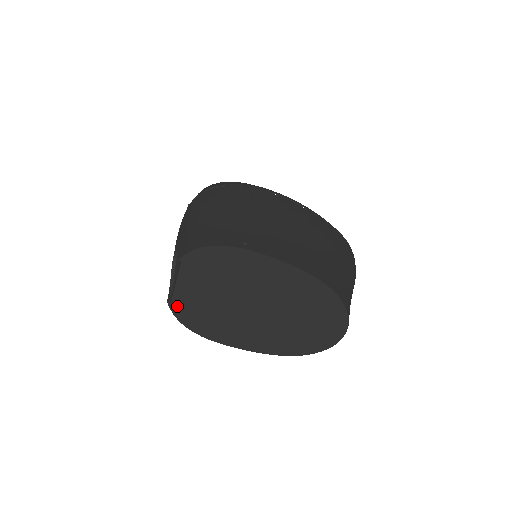
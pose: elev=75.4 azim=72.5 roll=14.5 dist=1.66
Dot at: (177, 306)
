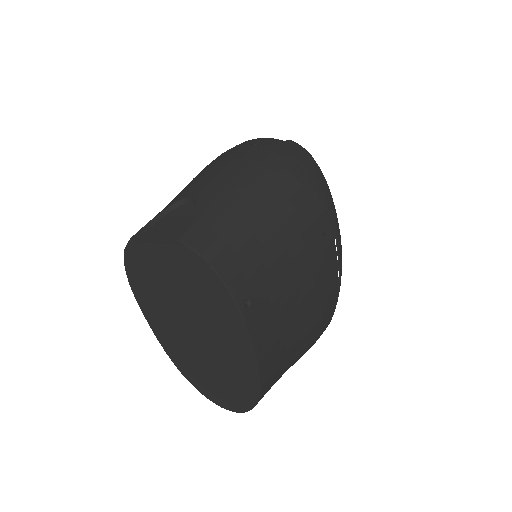
Dot at: (135, 250)
